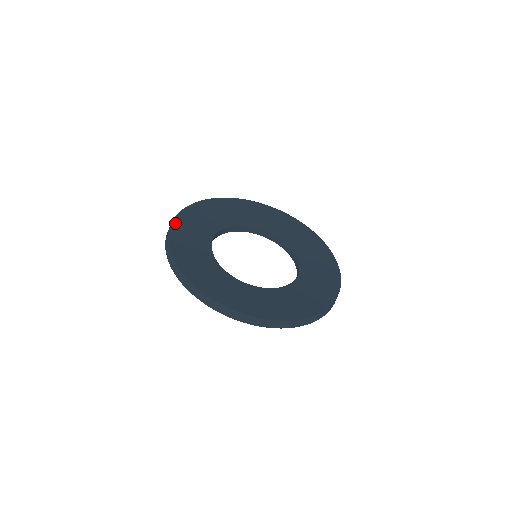
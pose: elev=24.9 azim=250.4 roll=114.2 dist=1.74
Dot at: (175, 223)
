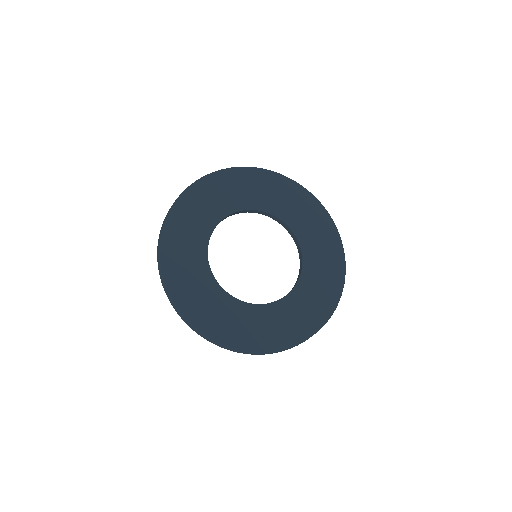
Dot at: (163, 253)
